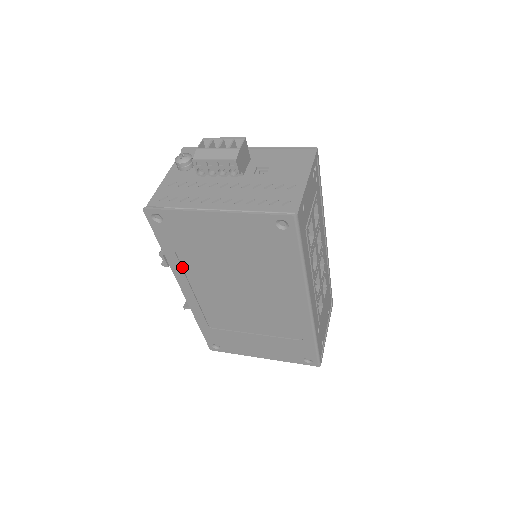
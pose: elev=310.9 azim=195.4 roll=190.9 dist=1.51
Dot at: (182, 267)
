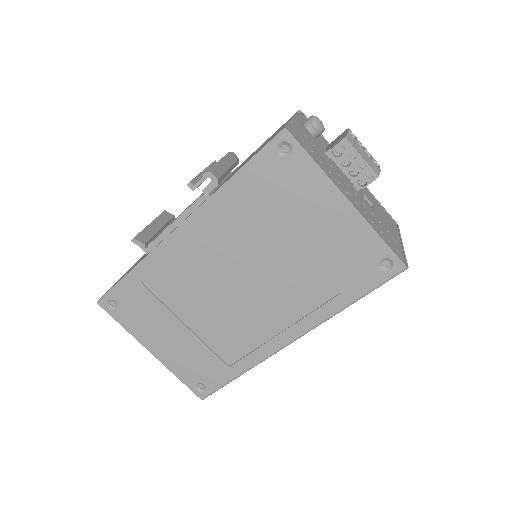
Dot at: (223, 208)
